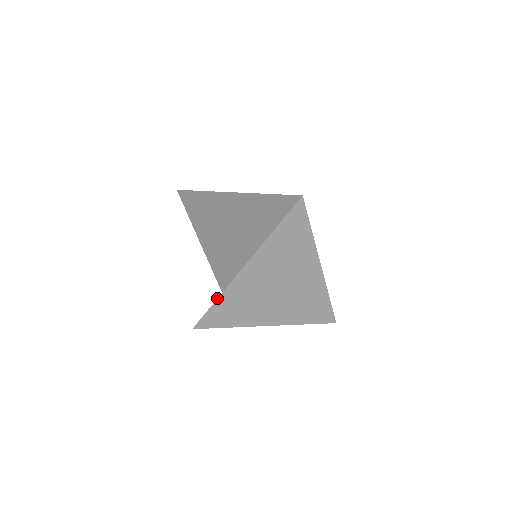
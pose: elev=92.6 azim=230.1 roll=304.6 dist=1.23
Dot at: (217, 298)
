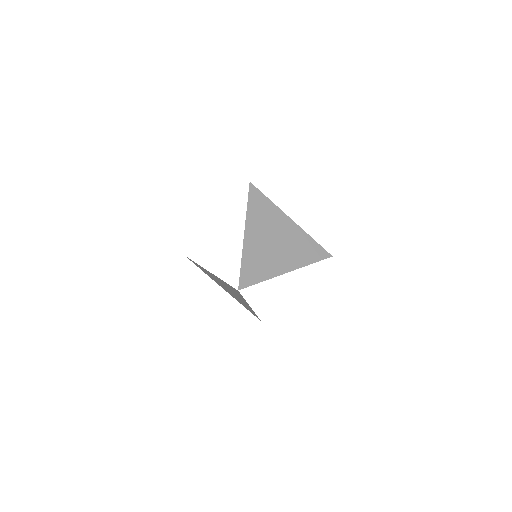
Dot at: occluded
